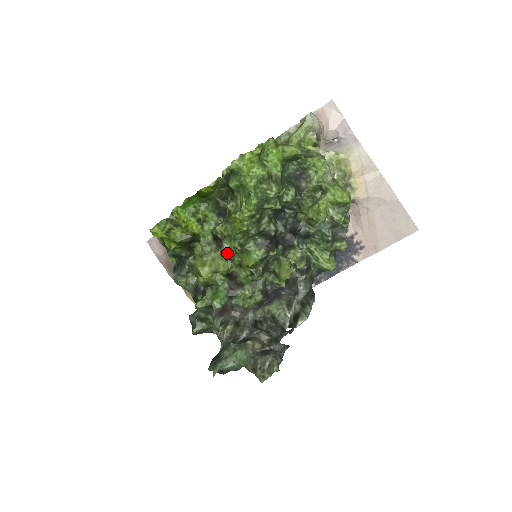
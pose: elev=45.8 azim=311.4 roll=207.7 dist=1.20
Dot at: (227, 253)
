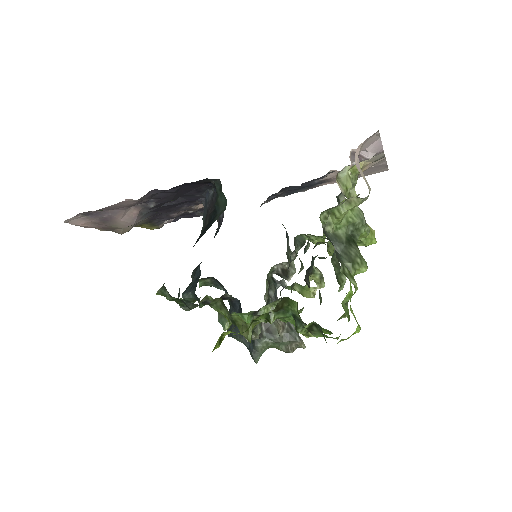
Dot at: occluded
